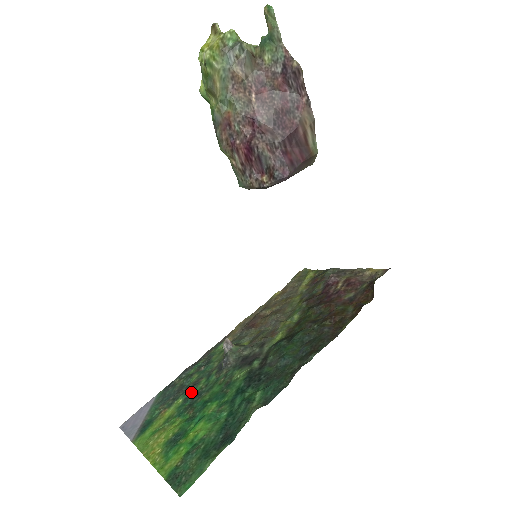
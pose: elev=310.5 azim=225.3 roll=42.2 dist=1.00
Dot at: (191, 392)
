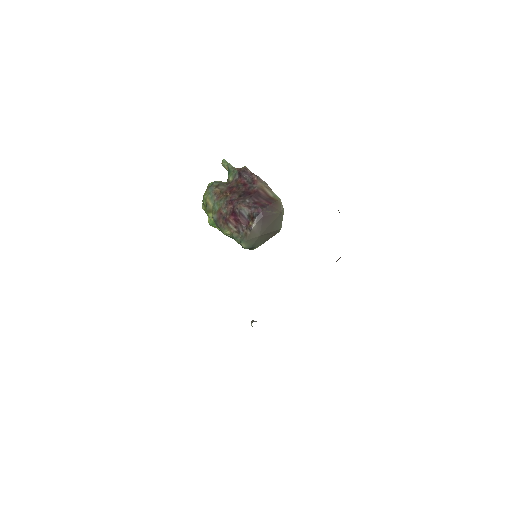
Dot at: occluded
